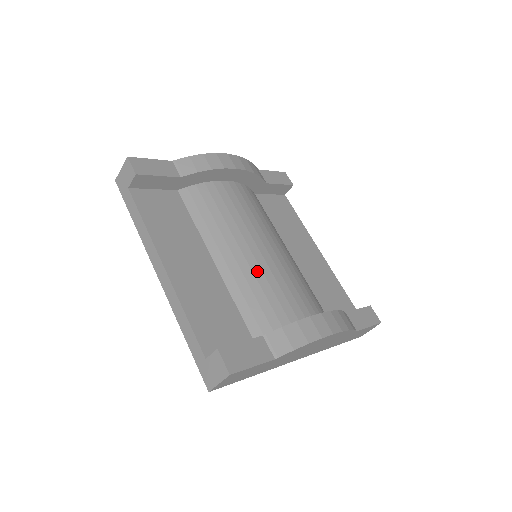
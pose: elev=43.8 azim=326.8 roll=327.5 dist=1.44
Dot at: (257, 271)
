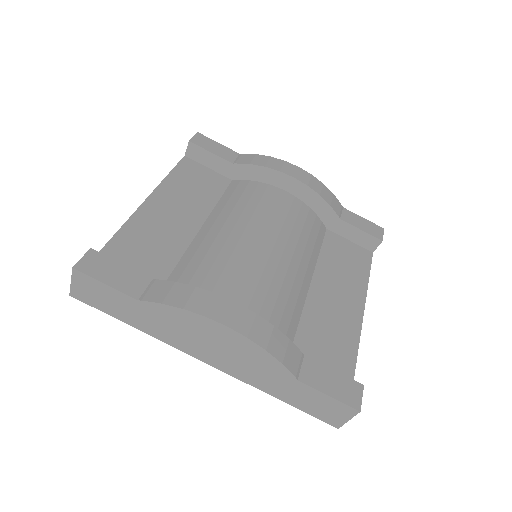
Dot at: (227, 251)
